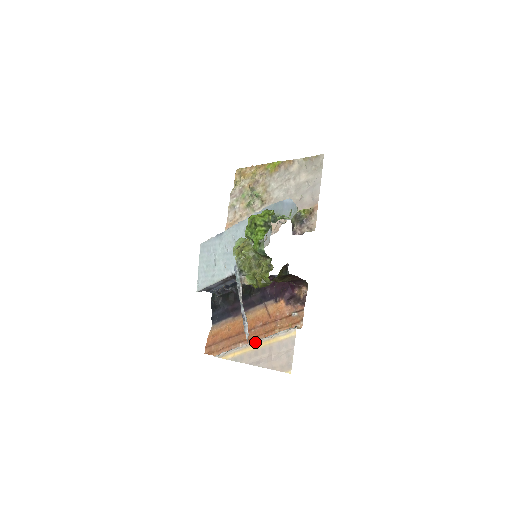
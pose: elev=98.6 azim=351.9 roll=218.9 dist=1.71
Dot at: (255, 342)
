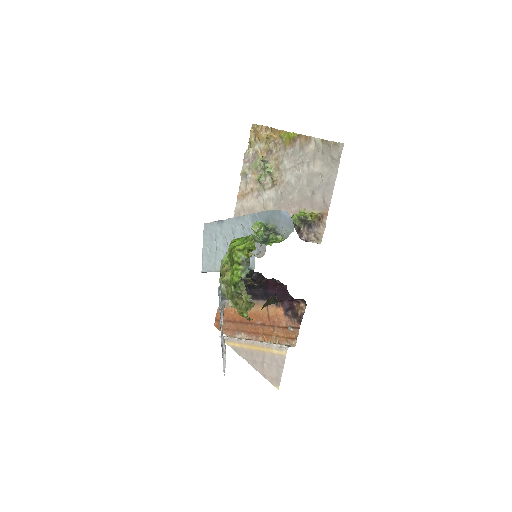
Dot at: (252, 342)
